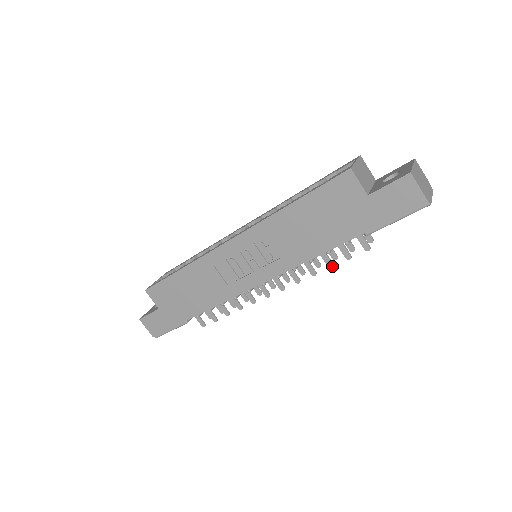
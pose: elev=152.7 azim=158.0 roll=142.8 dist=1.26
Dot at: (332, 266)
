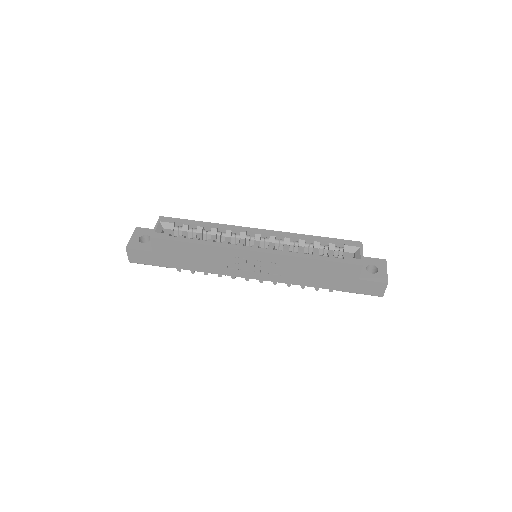
Dot at: (303, 288)
